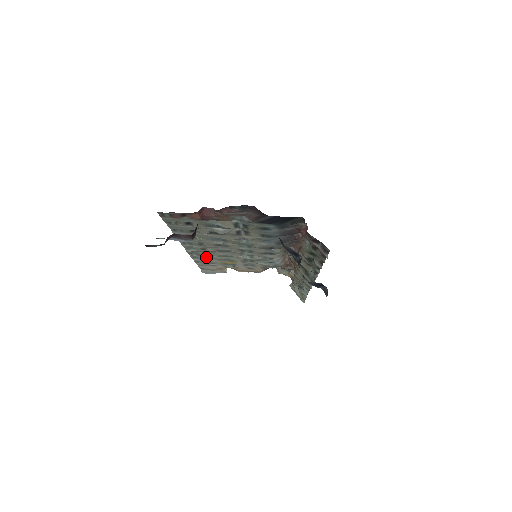
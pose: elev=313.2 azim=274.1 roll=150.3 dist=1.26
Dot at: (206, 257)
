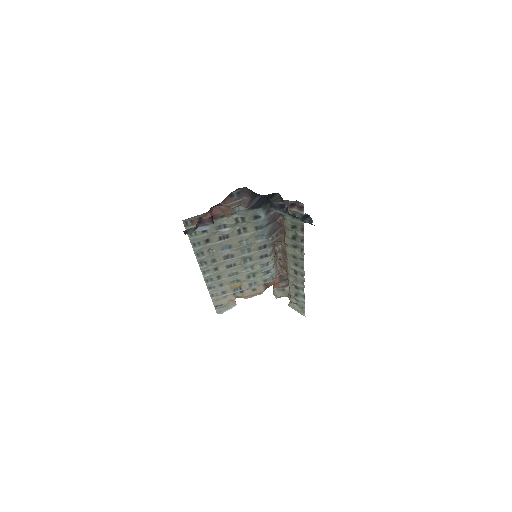
Dot at: (218, 284)
